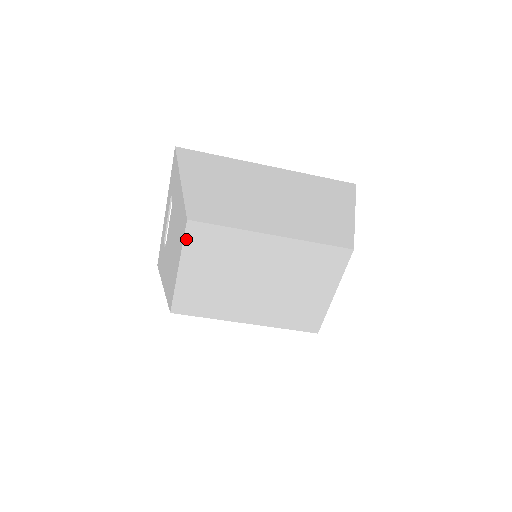
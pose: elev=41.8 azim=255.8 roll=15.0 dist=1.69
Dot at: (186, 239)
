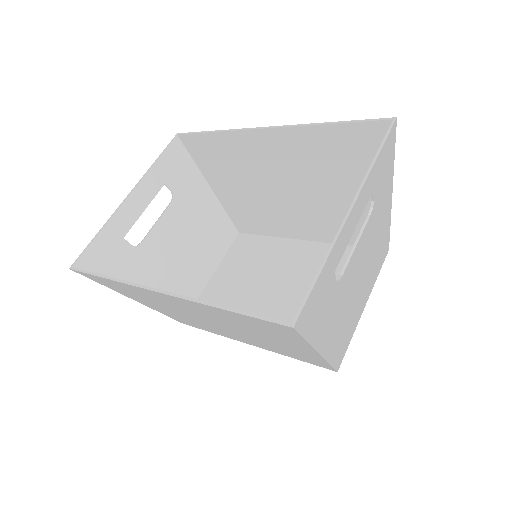
Dot at: occluded
